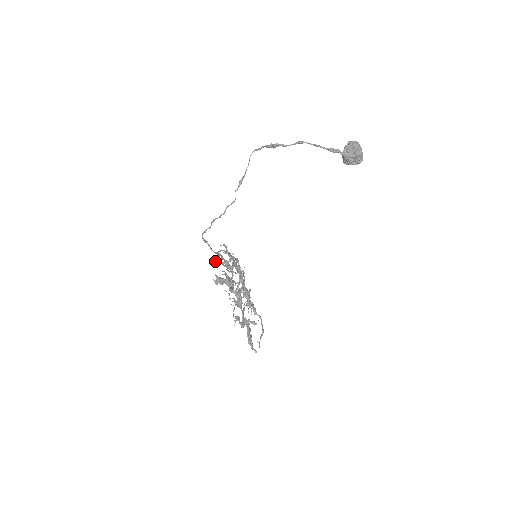
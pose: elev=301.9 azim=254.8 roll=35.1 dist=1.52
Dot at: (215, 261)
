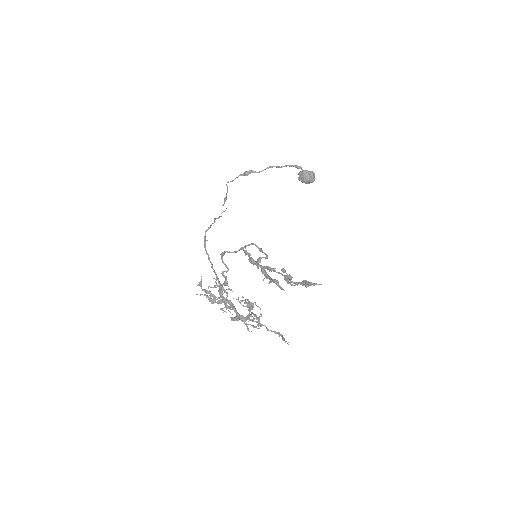
Dot at: (213, 271)
